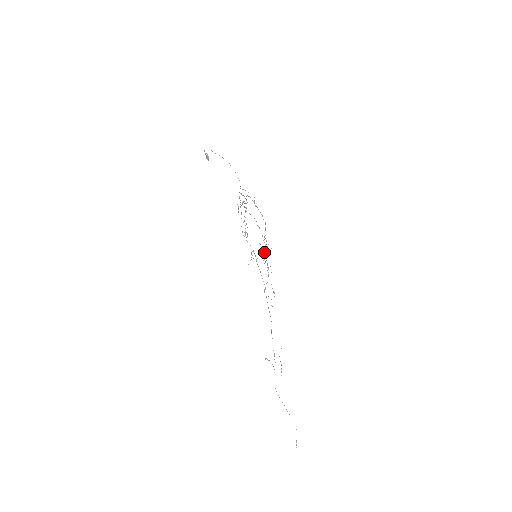
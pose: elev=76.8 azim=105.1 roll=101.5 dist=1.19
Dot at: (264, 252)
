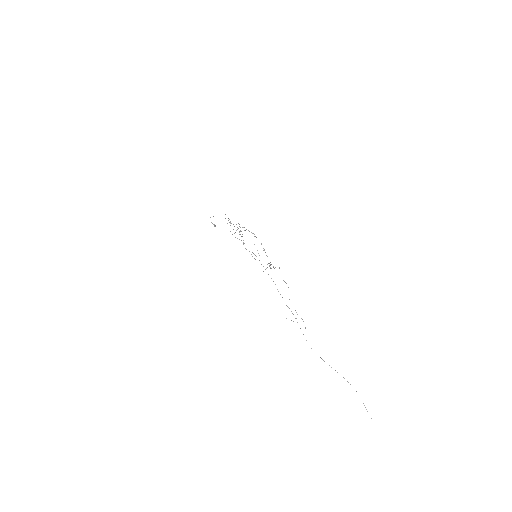
Dot at: occluded
